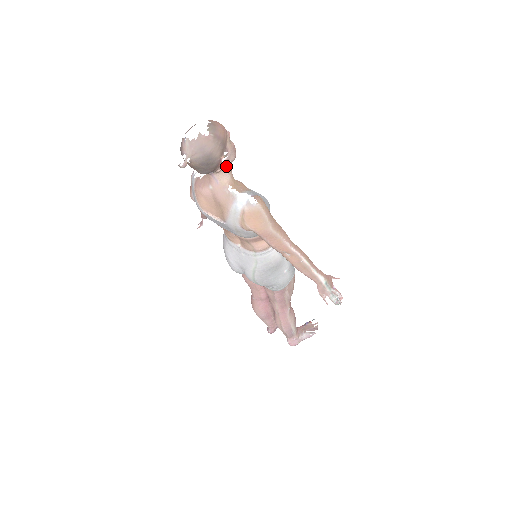
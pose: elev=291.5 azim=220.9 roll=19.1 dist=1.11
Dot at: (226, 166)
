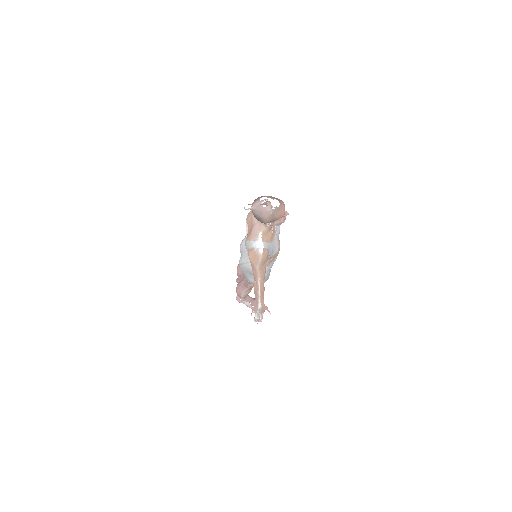
Dot at: (269, 225)
